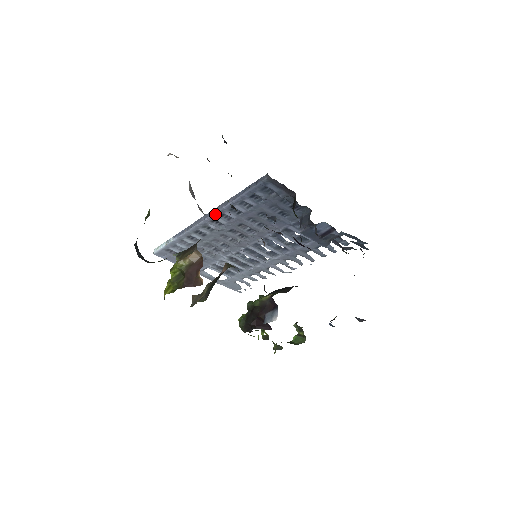
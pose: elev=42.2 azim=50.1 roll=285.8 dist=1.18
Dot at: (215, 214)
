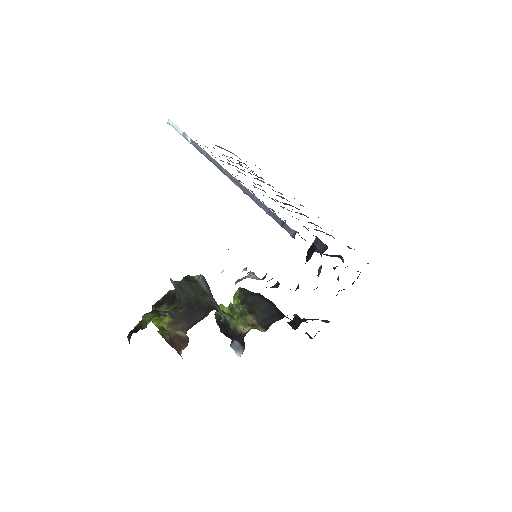
Dot at: (236, 184)
